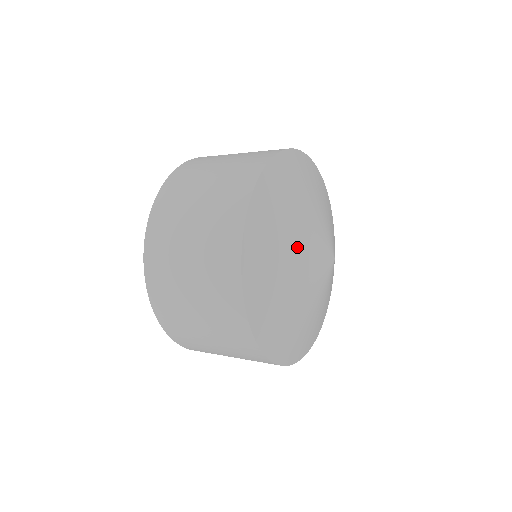
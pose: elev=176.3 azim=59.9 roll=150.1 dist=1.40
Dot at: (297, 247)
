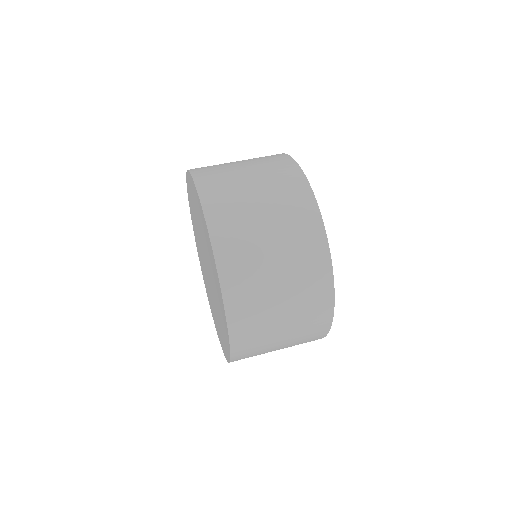
Dot at: occluded
